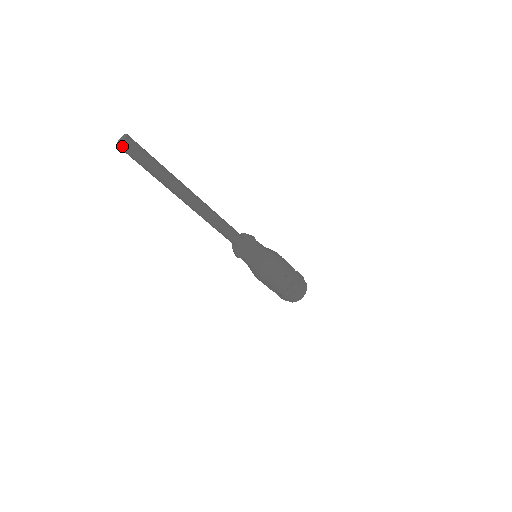
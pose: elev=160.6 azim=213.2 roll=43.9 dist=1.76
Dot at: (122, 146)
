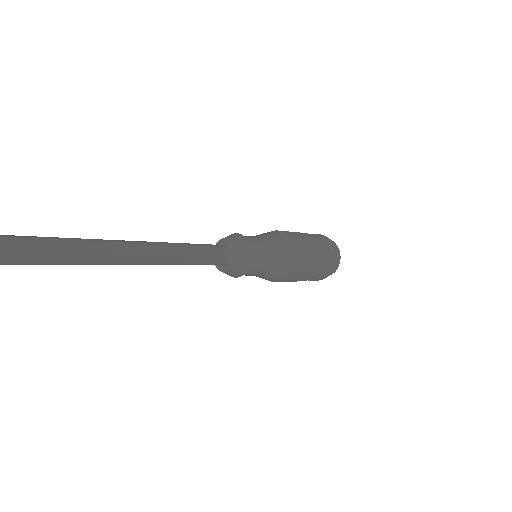
Dot at: out of frame
